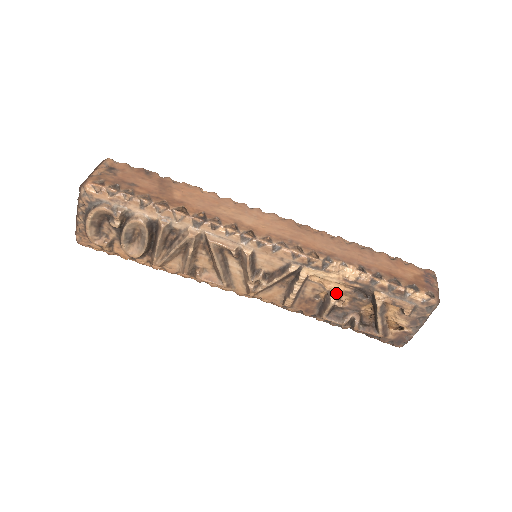
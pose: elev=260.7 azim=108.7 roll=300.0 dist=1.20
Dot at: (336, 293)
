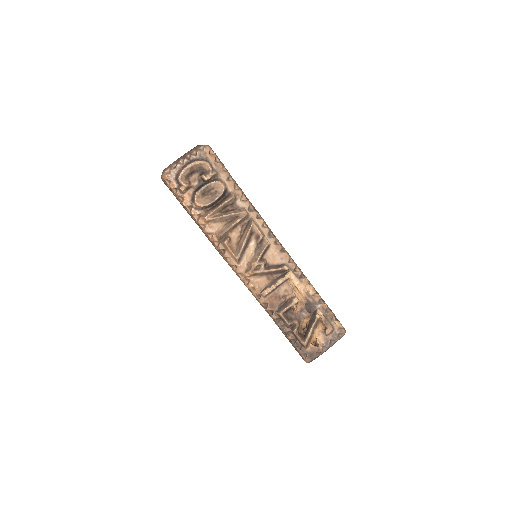
Dot at: (298, 298)
